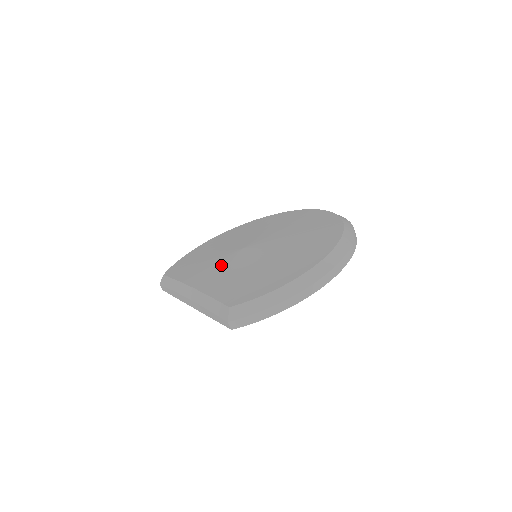
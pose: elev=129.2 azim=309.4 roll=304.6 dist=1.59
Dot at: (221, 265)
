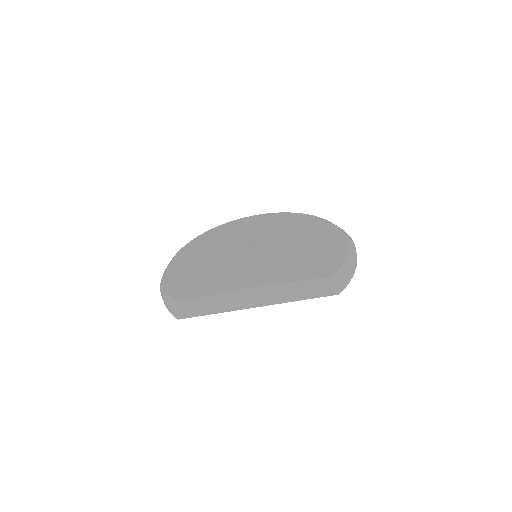
Dot at: (256, 265)
